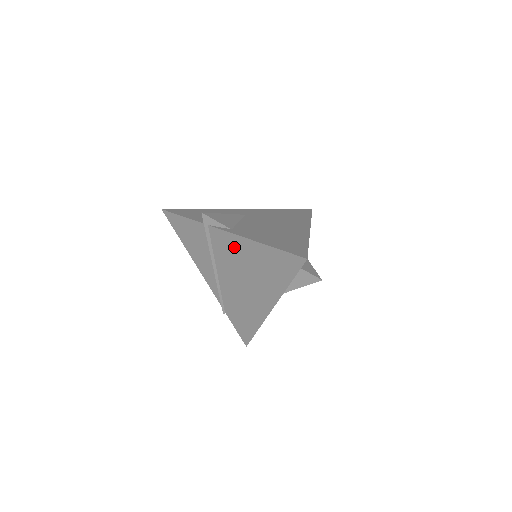
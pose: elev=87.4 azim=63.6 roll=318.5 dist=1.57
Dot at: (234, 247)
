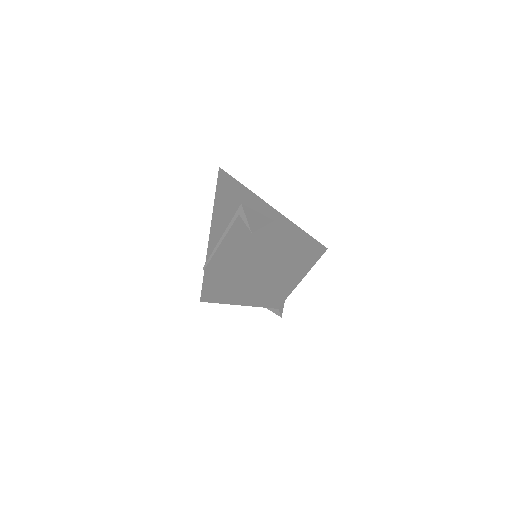
Dot at: (243, 246)
